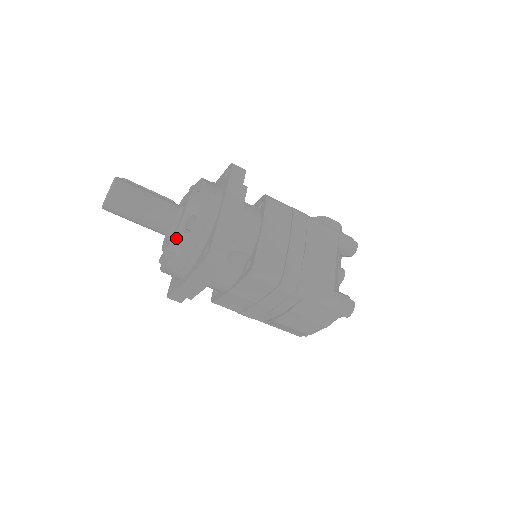
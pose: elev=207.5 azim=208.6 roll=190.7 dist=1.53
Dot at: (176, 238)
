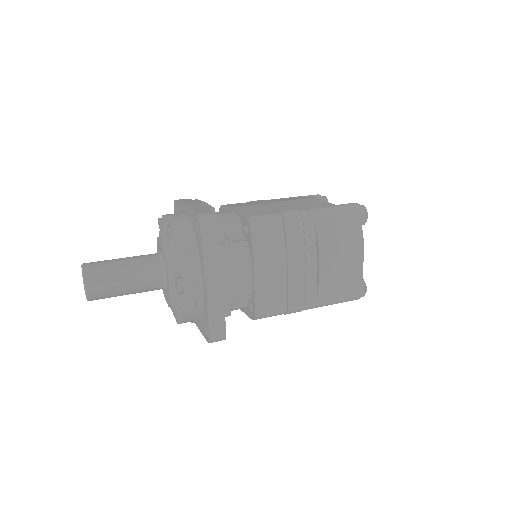
Dot at: (168, 258)
